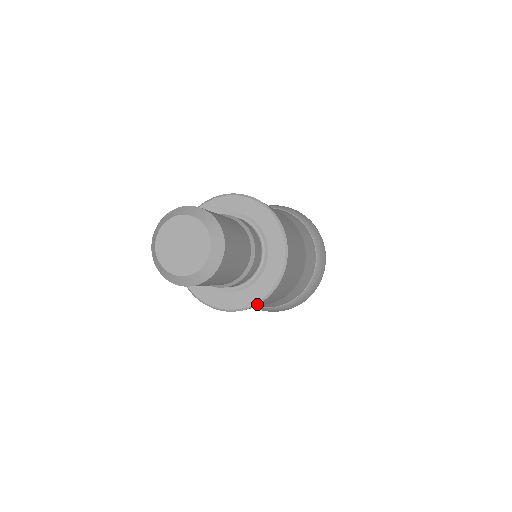
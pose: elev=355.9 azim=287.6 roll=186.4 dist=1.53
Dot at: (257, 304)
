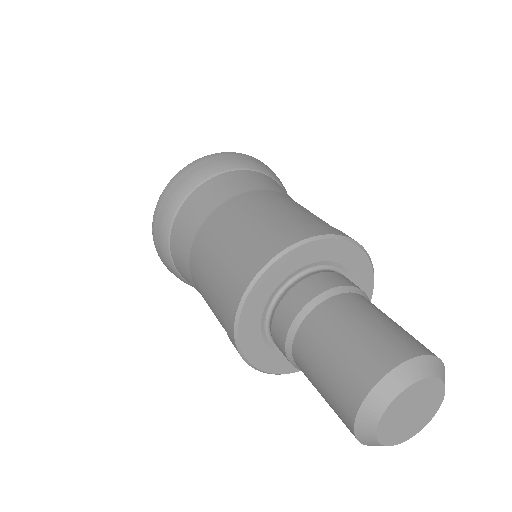
Dot at: occluded
